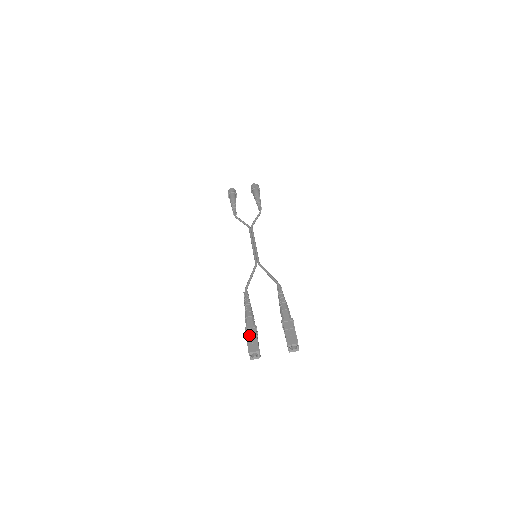
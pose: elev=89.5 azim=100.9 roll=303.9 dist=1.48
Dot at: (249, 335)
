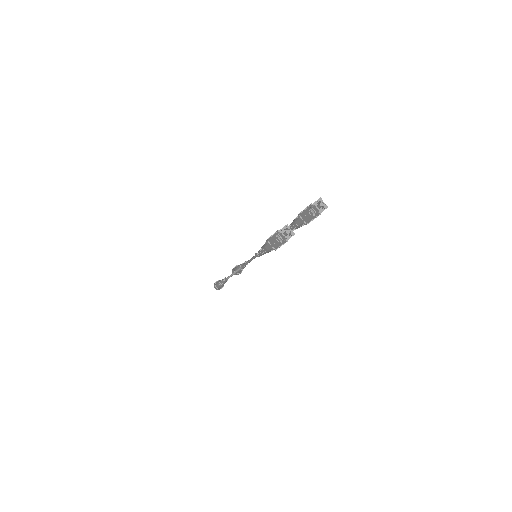
Dot at: occluded
